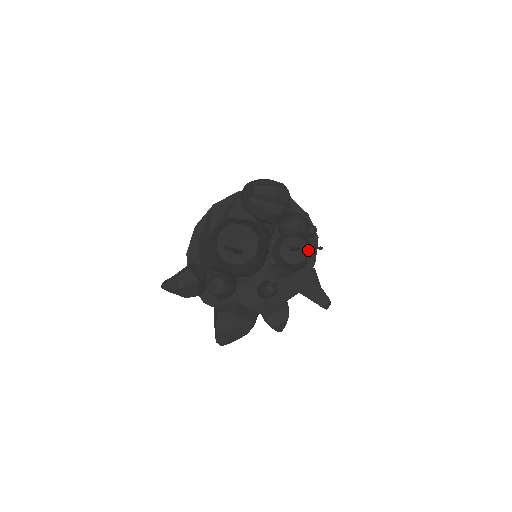
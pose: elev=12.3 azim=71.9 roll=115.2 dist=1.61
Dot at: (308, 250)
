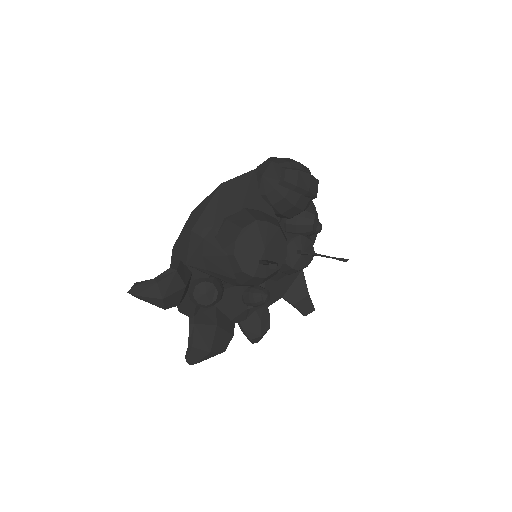
Dot at: occluded
